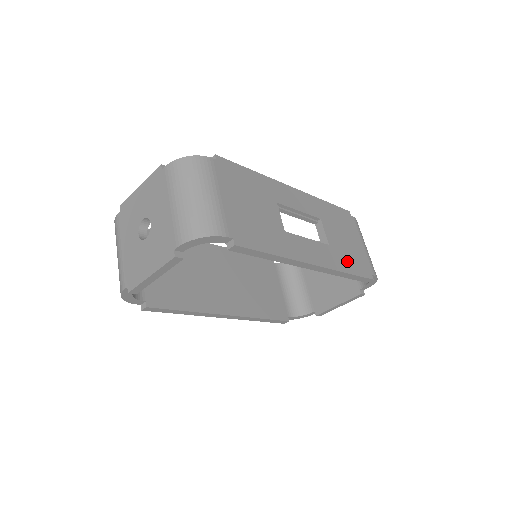
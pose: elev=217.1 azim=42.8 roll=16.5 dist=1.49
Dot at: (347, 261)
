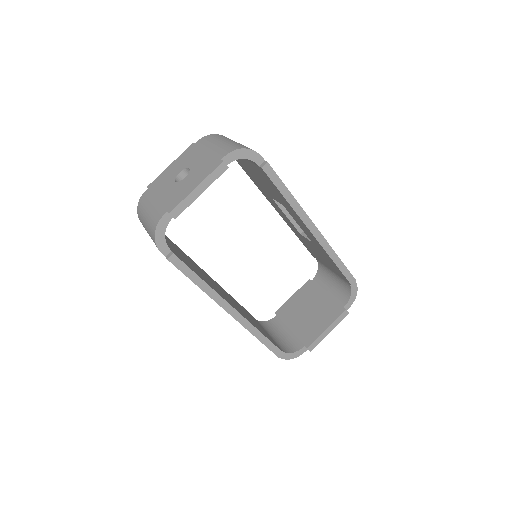
Dot at: occluded
